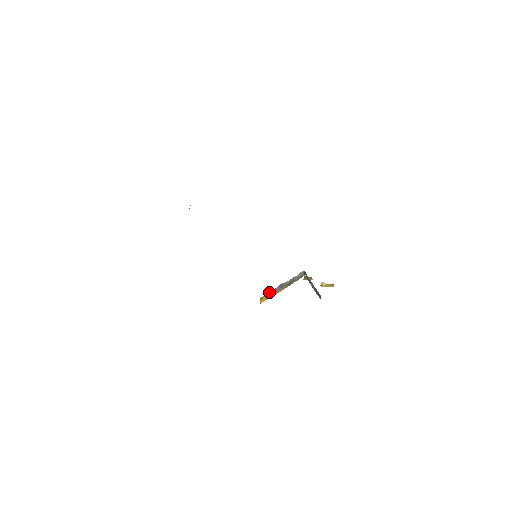
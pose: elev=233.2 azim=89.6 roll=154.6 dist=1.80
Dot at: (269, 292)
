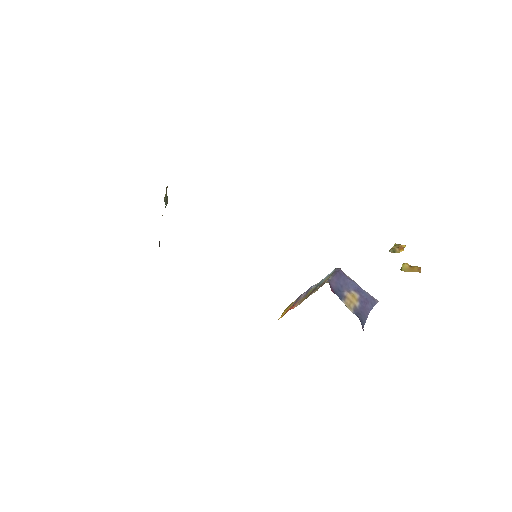
Dot at: (297, 298)
